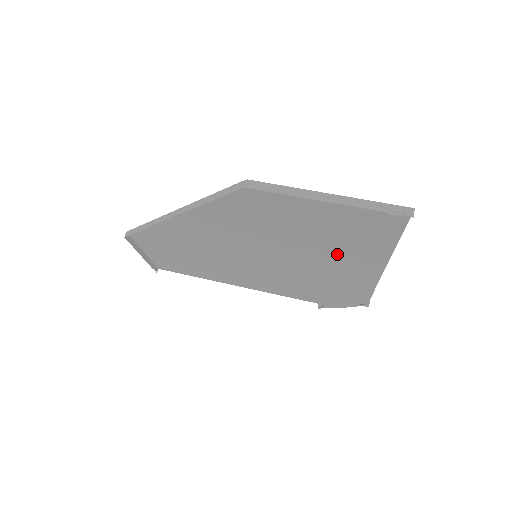
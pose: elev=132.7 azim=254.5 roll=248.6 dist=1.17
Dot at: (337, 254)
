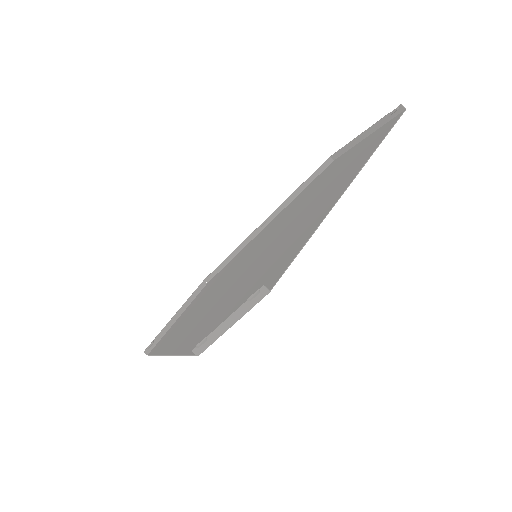
Dot at: (321, 201)
